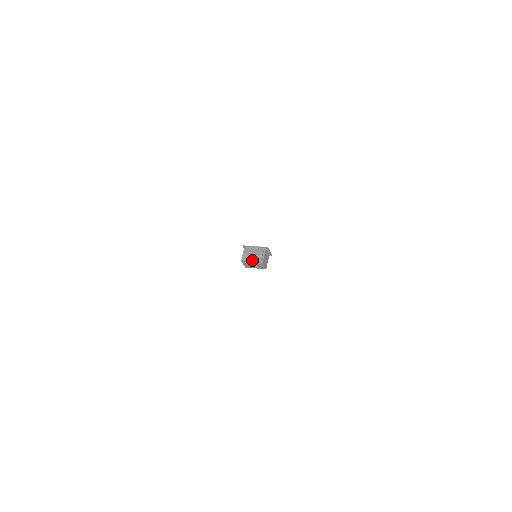
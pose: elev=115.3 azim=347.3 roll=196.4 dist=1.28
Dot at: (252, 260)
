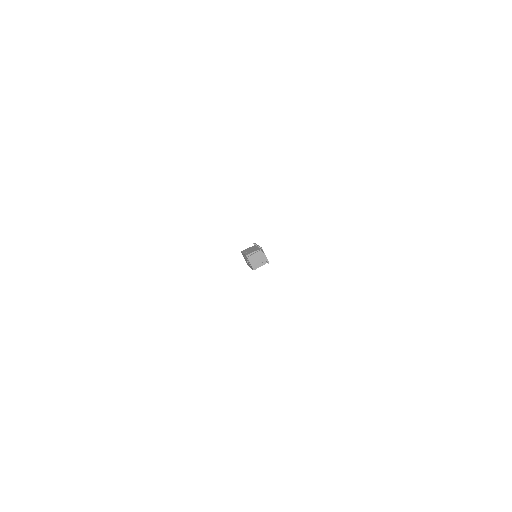
Dot at: (244, 253)
